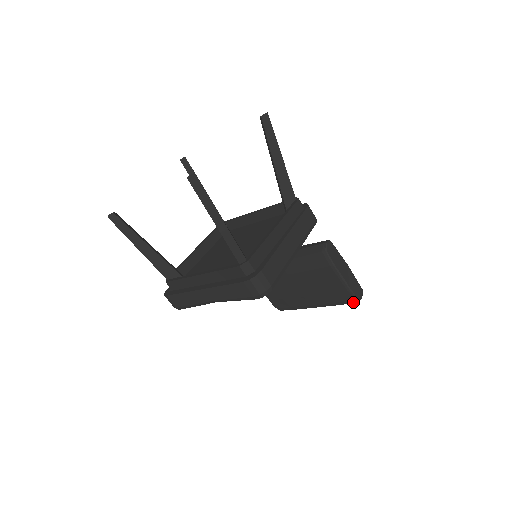
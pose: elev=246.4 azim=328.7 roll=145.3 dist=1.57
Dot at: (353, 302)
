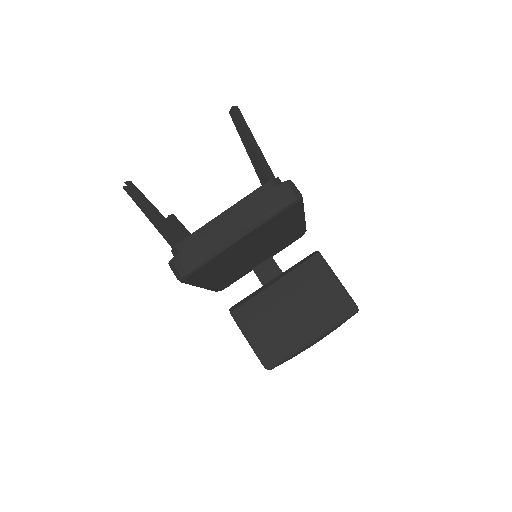
Dot at: (352, 313)
